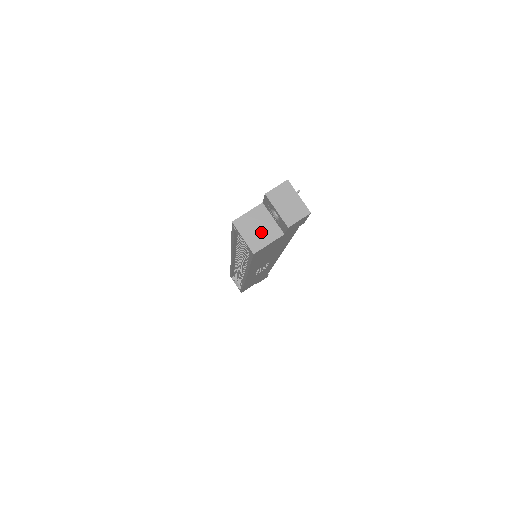
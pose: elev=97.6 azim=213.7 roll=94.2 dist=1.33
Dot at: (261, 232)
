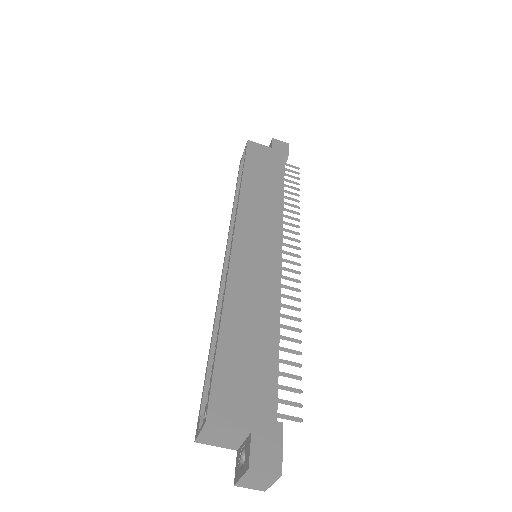
Dot at: (221, 440)
